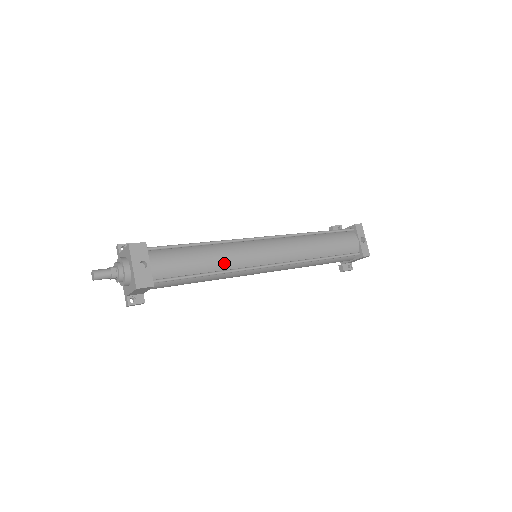
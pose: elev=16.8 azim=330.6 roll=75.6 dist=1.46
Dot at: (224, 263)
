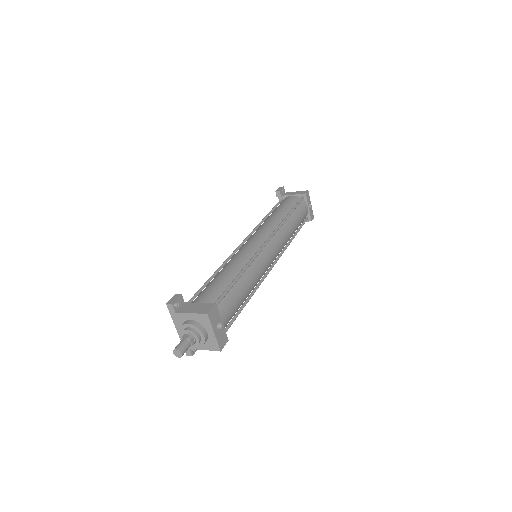
Dot at: (254, 284)
